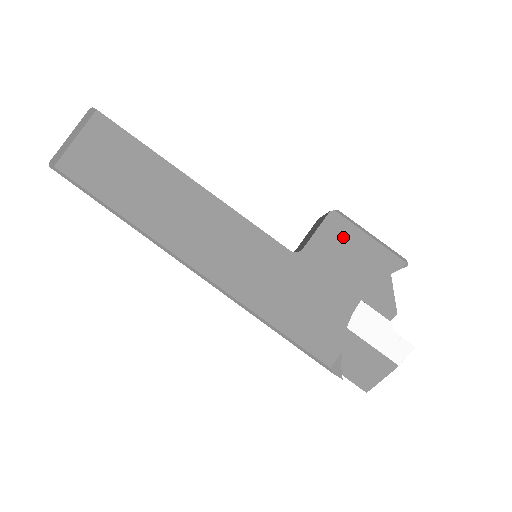
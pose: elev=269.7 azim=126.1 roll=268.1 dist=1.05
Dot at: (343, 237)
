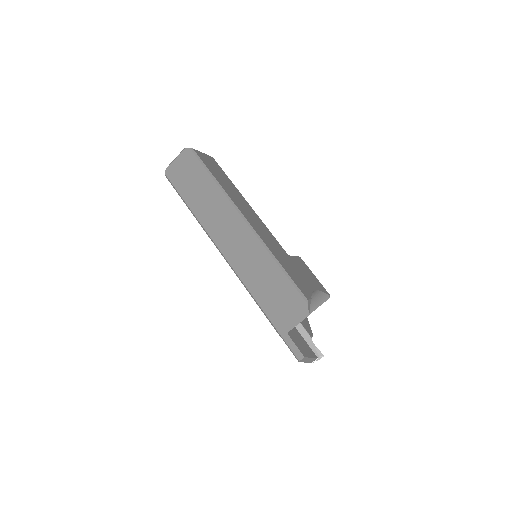
Dot at: (305, 267)
